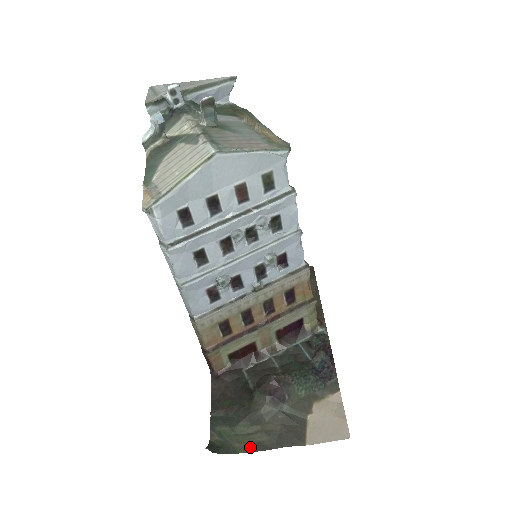
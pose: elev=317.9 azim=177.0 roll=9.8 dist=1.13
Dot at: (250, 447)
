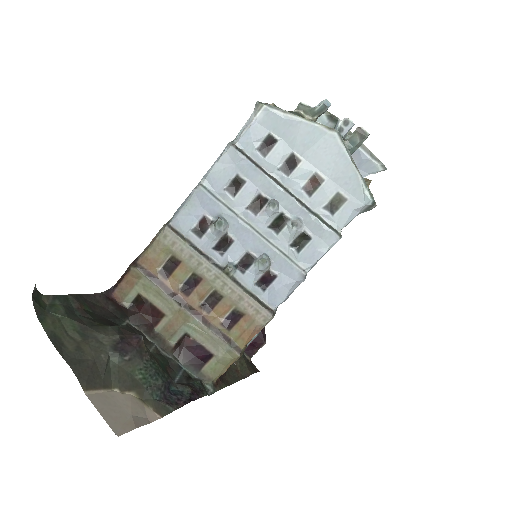
Dot at: (53, 335)
